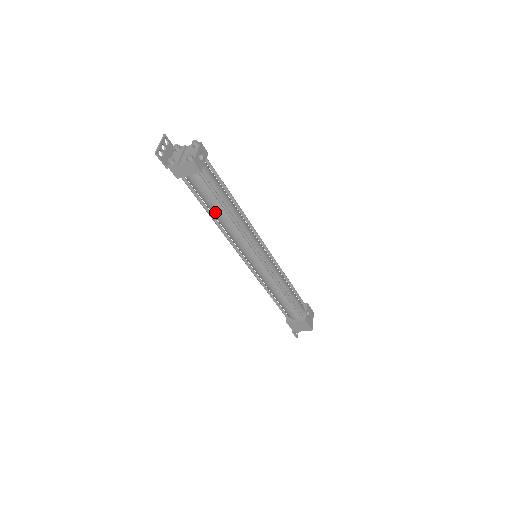
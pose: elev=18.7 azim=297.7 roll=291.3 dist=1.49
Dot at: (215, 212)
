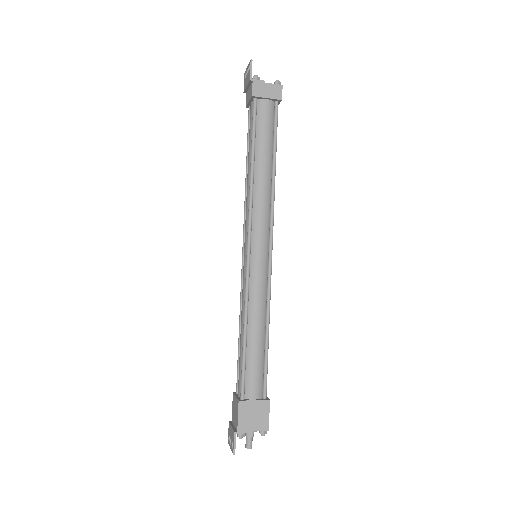
Dot at: (261, 156)
